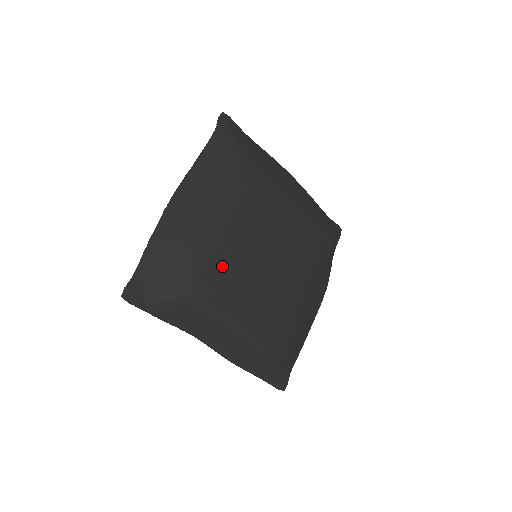
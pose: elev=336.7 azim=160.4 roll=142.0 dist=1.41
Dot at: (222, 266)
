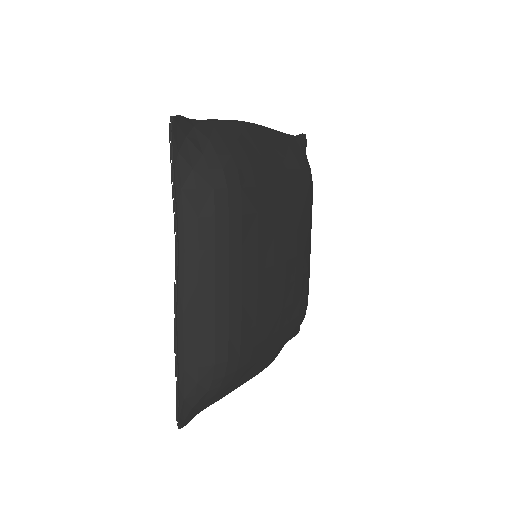
Dot at: (259, 207)
